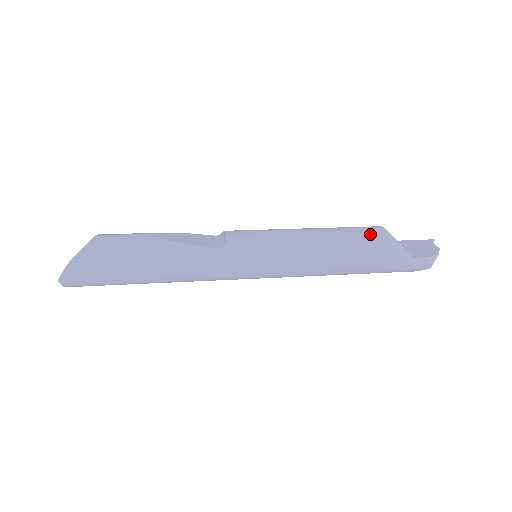
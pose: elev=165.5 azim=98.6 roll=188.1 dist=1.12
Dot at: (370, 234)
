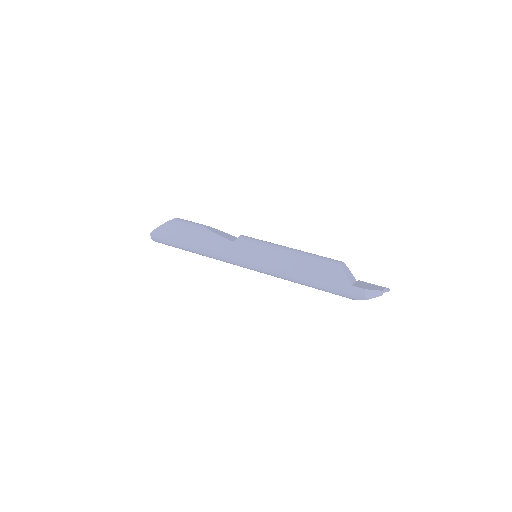
Dot at: (327, 261)
